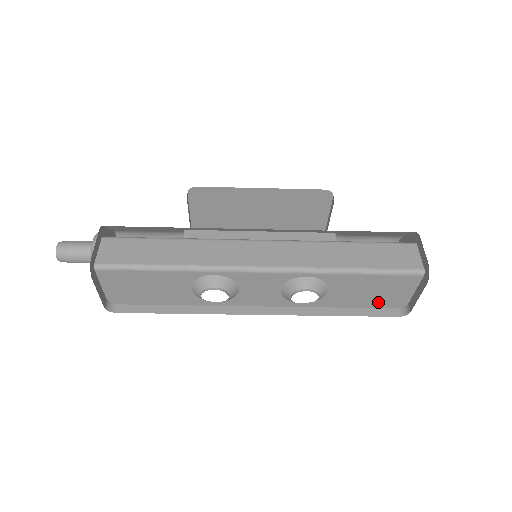
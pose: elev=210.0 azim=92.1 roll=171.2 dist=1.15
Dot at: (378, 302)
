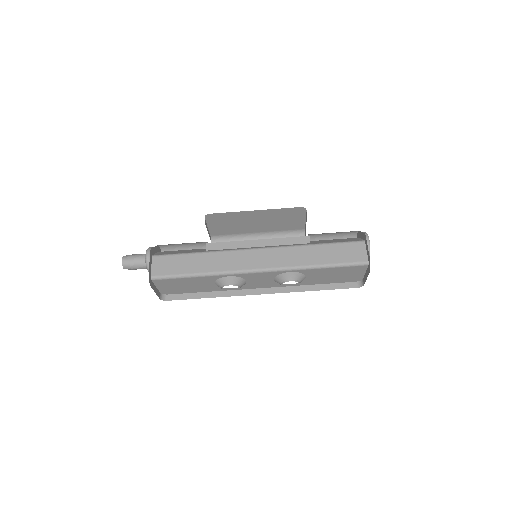
Dot at: (342, 280)
